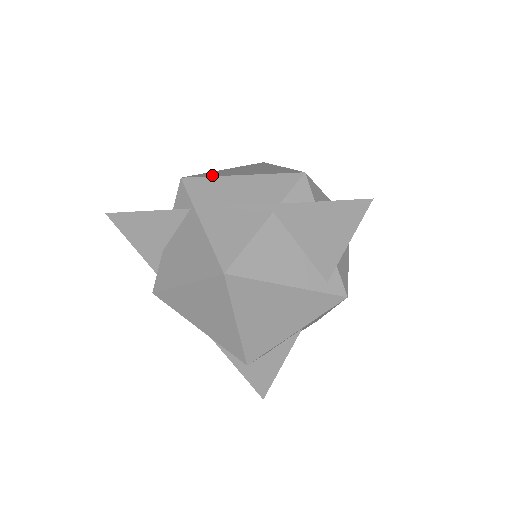
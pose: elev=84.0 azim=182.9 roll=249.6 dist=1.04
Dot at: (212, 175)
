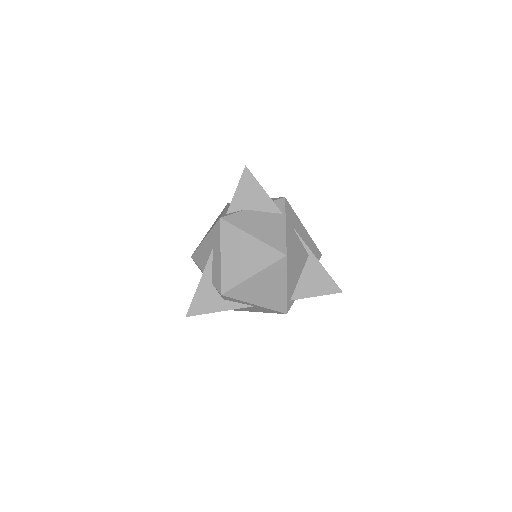
Dot at: (294, 212)
